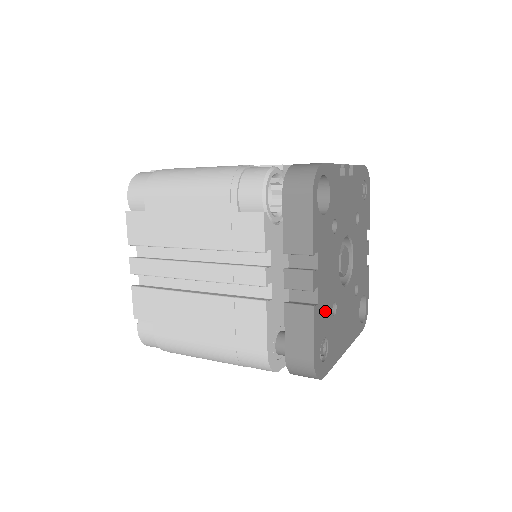
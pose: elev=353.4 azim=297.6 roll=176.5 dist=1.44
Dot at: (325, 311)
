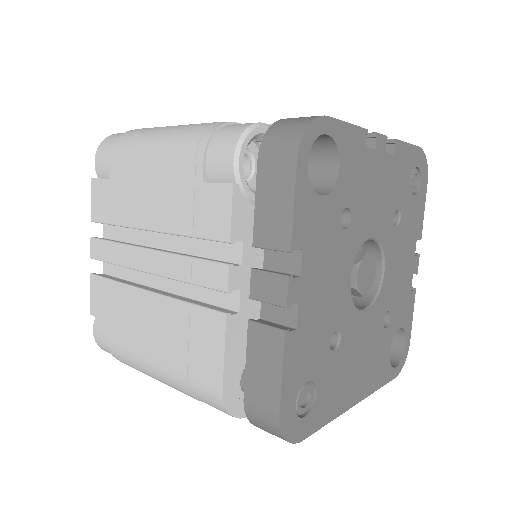
Dot at: (313, 341)
